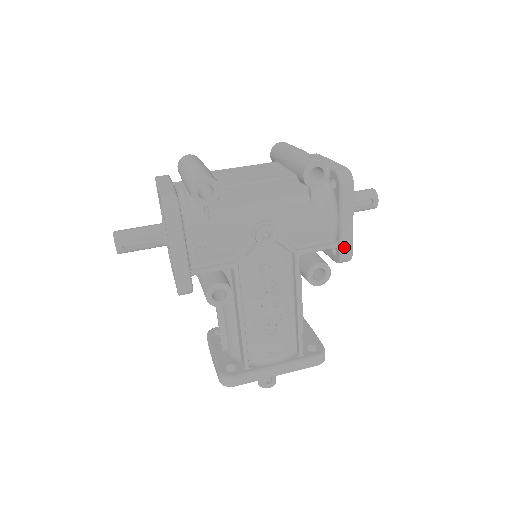
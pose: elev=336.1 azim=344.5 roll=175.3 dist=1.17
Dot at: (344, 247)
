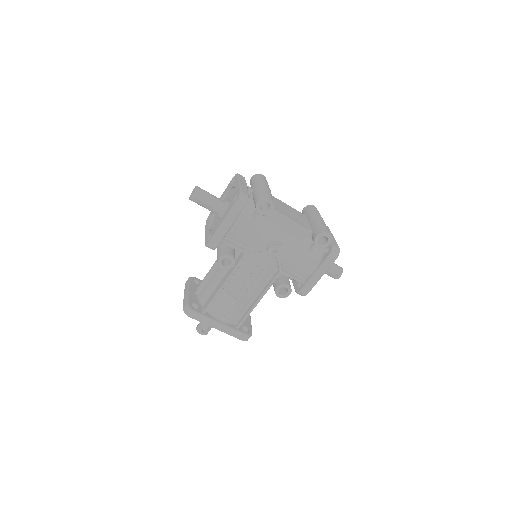
Dot at: (307, 287)
